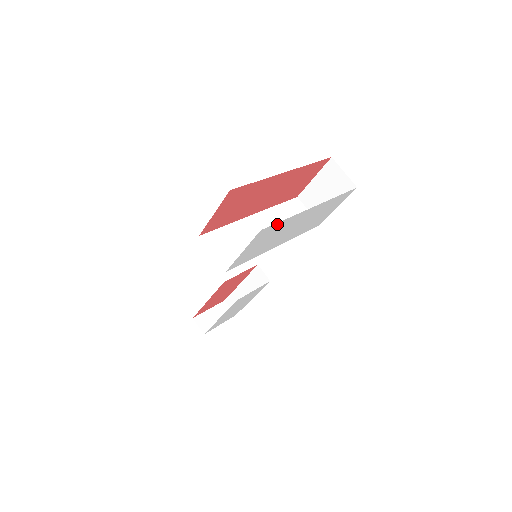
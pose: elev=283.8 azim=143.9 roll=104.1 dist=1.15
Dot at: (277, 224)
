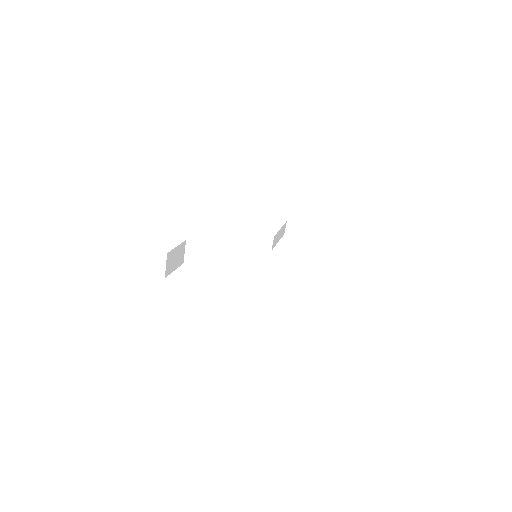
Dot at: occluded
